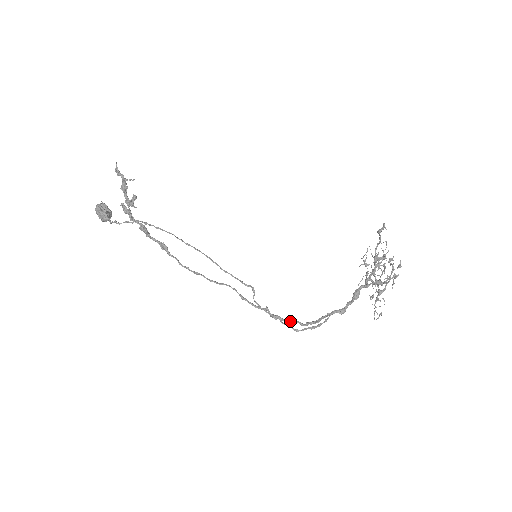
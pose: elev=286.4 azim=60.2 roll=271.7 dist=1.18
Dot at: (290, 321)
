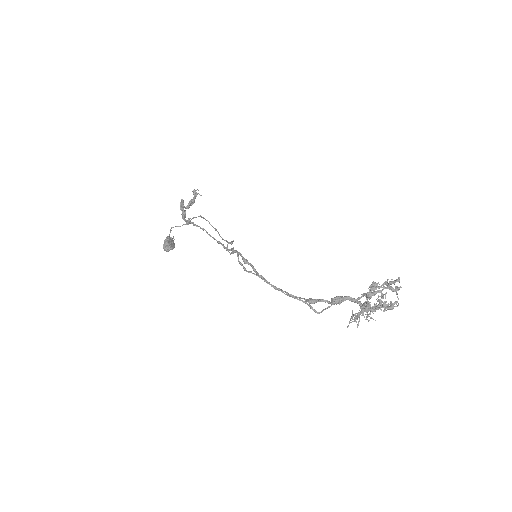
Dot at: (247, 261)
